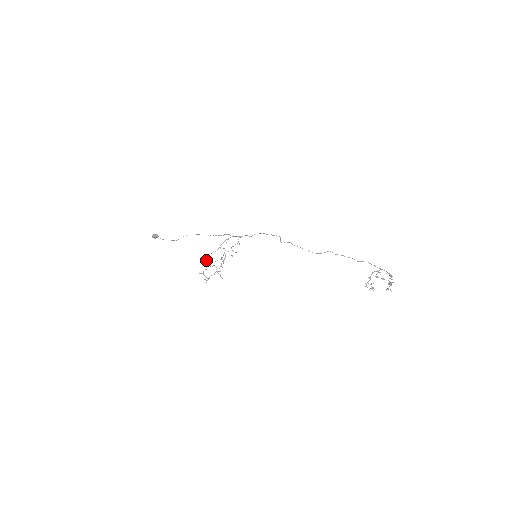
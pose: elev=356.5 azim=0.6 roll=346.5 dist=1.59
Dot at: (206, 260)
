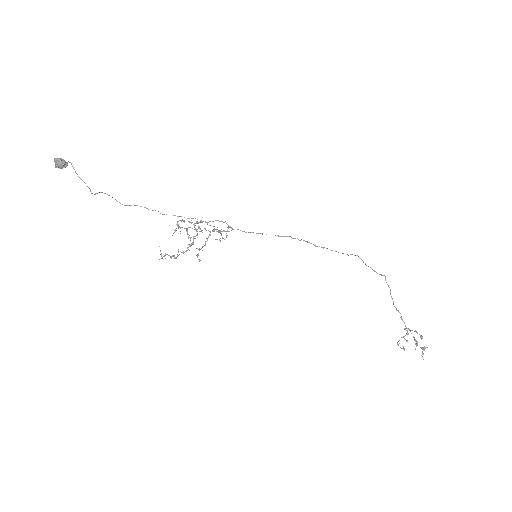
Dot at: occluded
